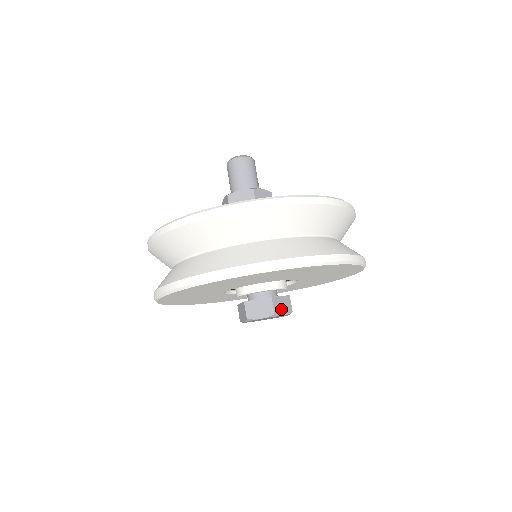
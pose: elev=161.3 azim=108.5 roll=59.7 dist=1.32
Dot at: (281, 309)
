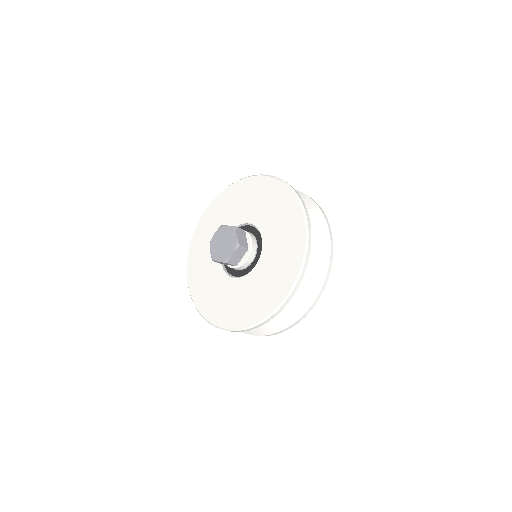
Dot at: occluded
